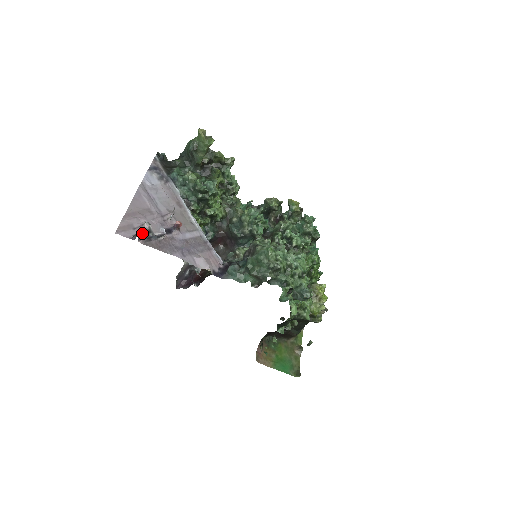
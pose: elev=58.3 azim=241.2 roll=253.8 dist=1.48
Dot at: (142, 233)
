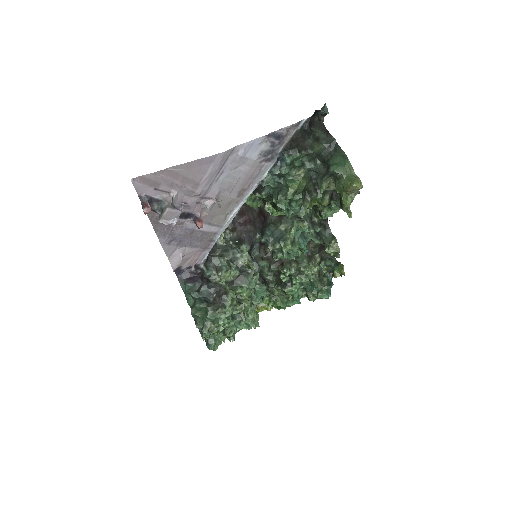
Dot at: (147, 213)
